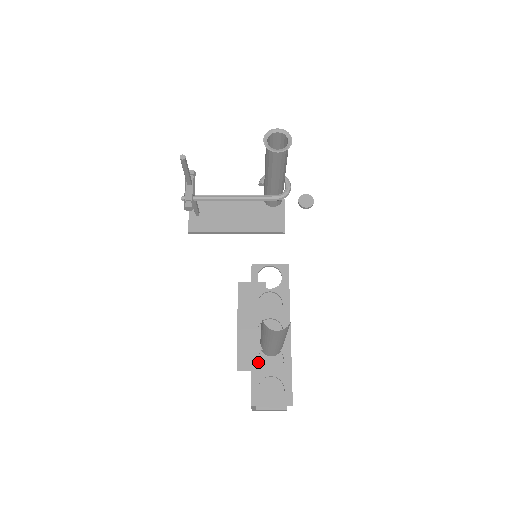
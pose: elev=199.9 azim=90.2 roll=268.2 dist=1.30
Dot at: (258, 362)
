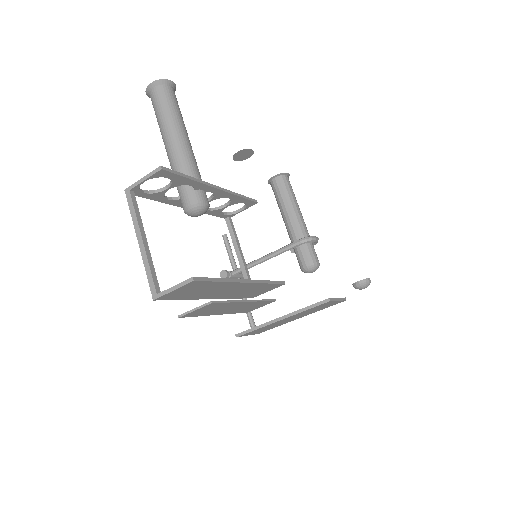
Dot at: occluded
